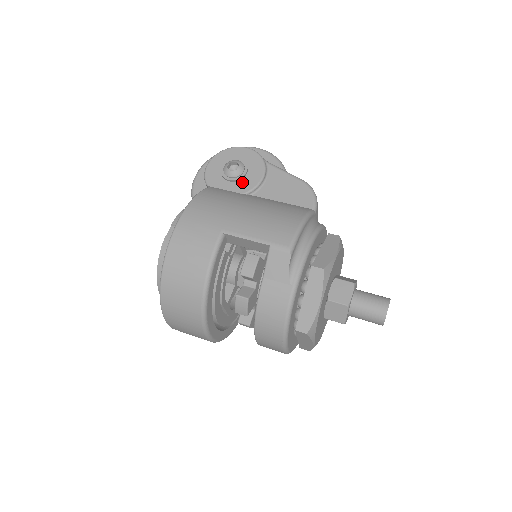
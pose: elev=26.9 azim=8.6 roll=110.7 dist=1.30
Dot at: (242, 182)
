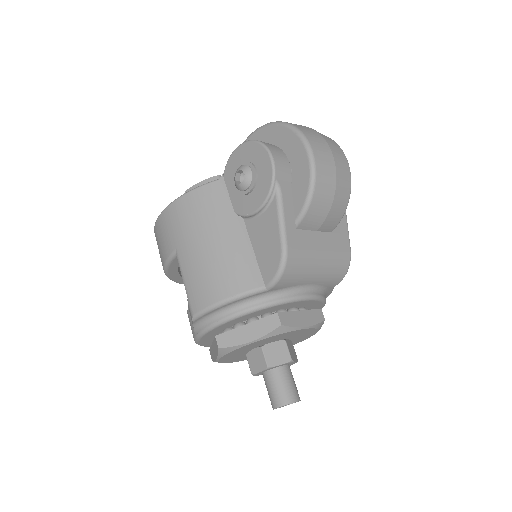
Dot at: (242, 199)
